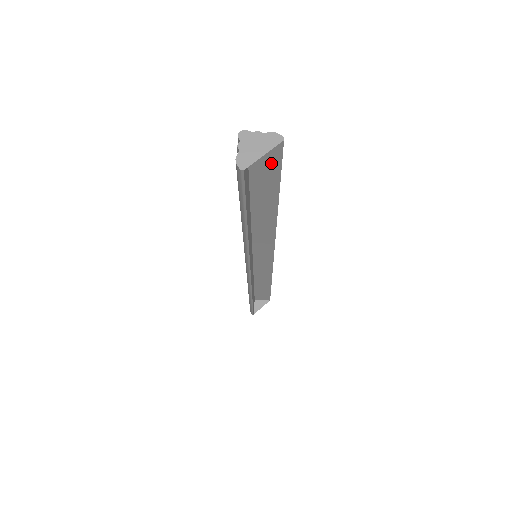
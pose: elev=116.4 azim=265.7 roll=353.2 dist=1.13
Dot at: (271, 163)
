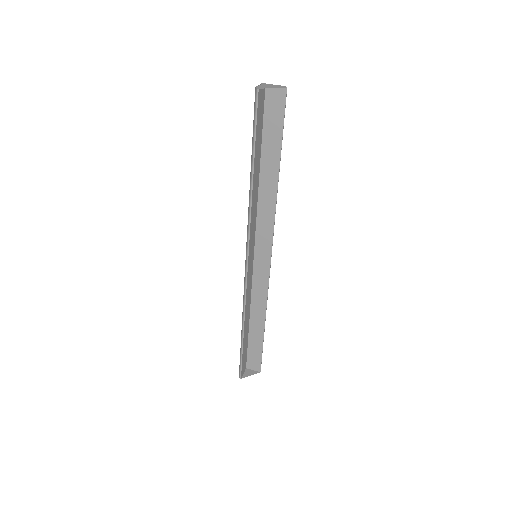
Dot at: (278, 114)
